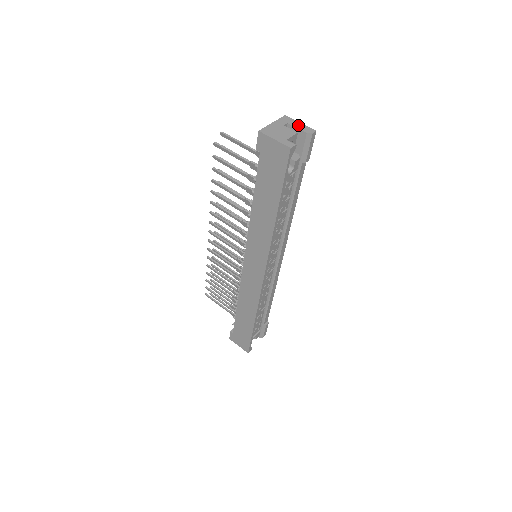
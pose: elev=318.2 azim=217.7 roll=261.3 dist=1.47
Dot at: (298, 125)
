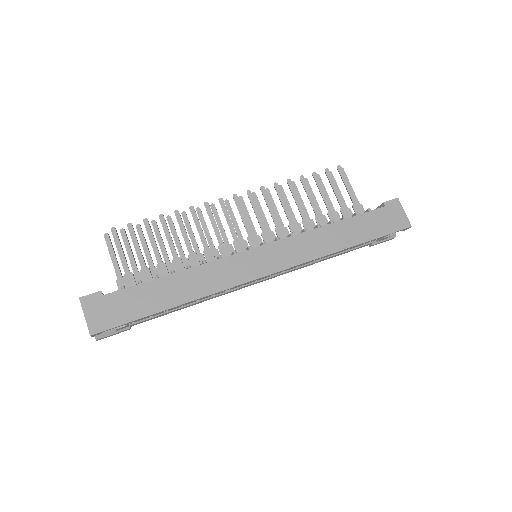
Dot at: occluded
